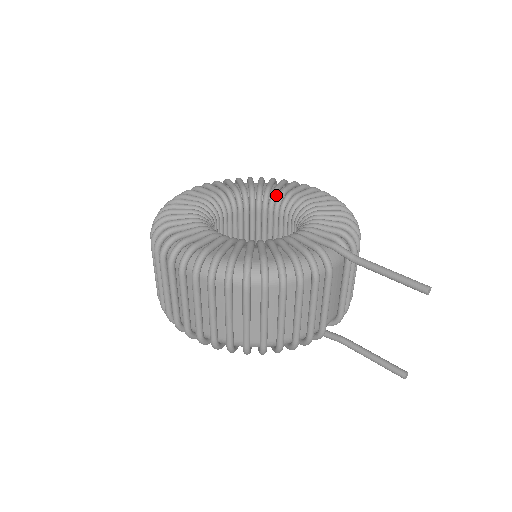
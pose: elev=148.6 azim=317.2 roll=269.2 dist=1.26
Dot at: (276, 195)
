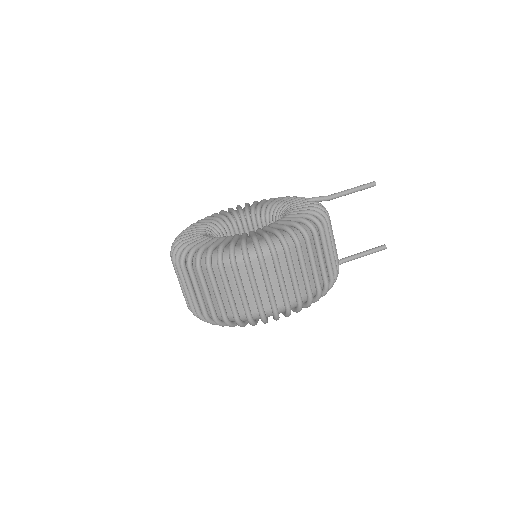
Dot at: (227, 218)
